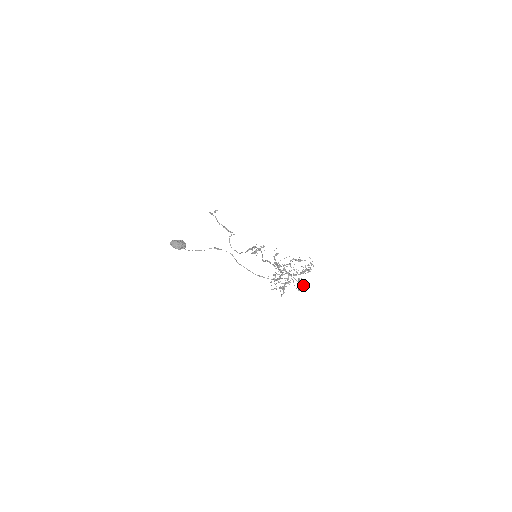
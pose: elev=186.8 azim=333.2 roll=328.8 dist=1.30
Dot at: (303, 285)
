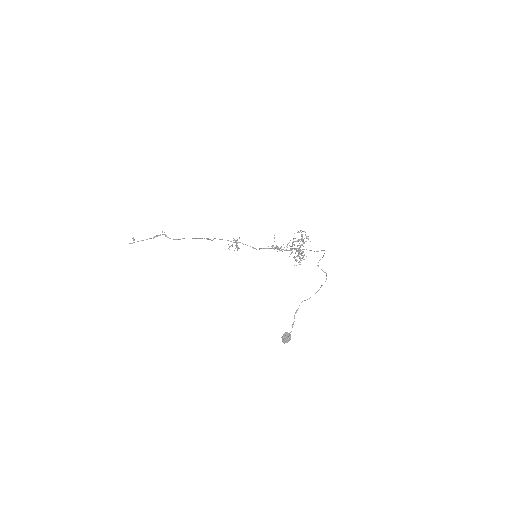
Dot at: occluded
